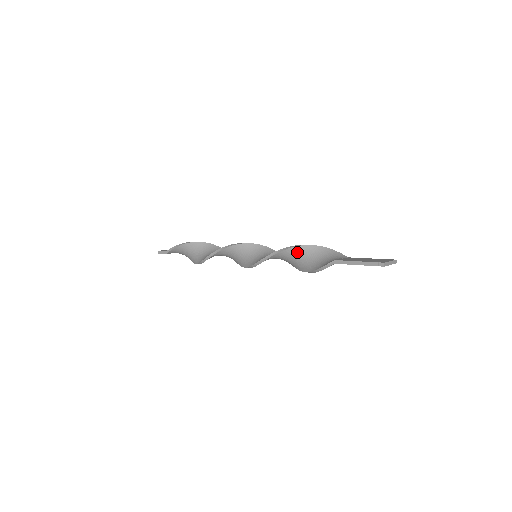
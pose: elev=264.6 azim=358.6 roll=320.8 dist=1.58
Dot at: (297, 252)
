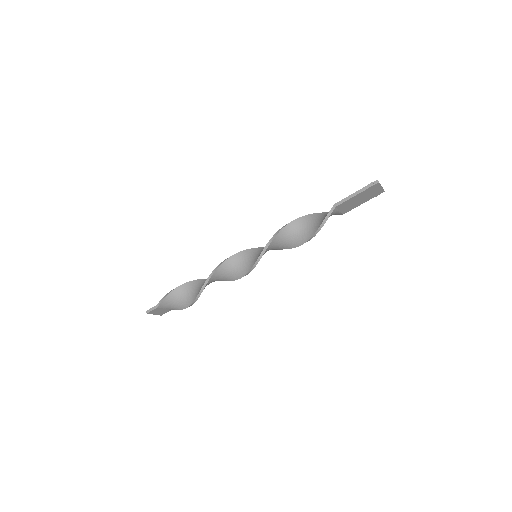
Dot at: (296, 225)
